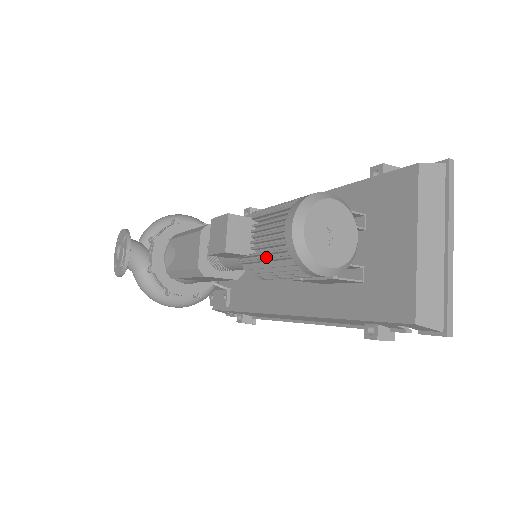
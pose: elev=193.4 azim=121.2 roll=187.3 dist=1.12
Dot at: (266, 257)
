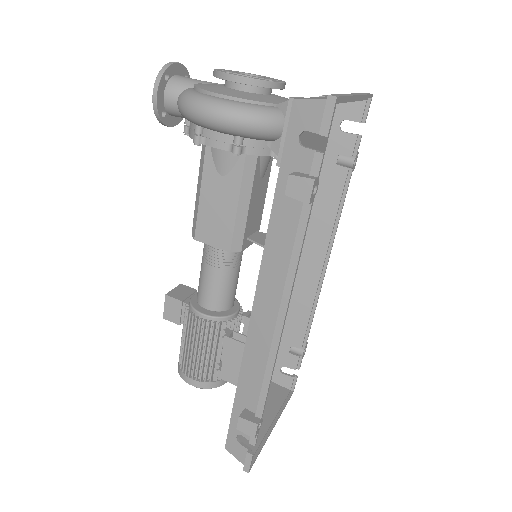
Dot at: occluded
